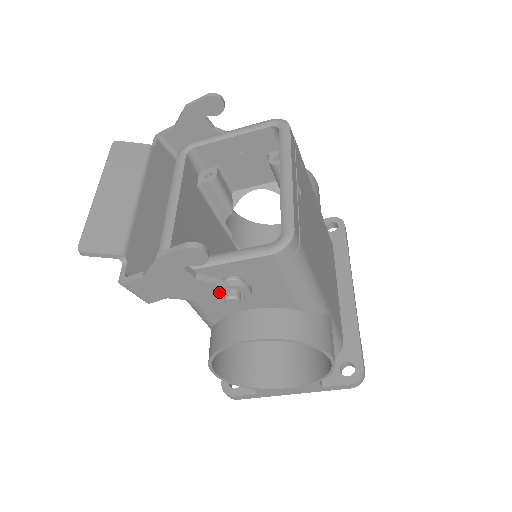
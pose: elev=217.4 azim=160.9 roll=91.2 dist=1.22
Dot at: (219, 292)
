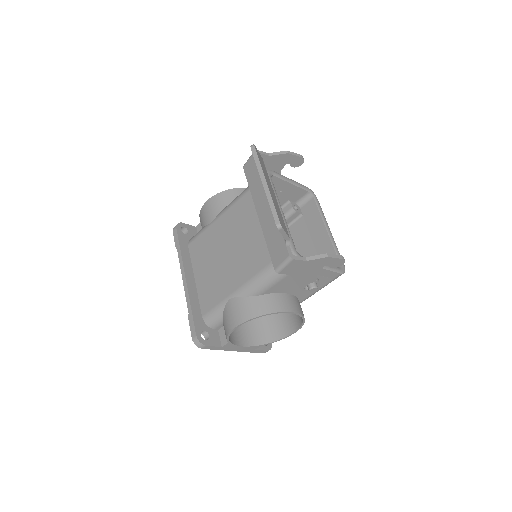
Dot at: (310, 282)
